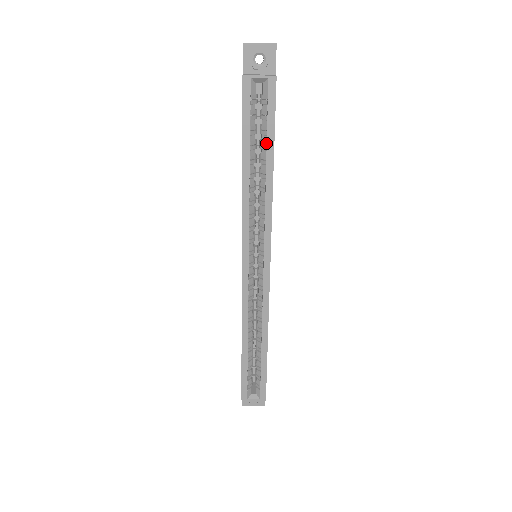
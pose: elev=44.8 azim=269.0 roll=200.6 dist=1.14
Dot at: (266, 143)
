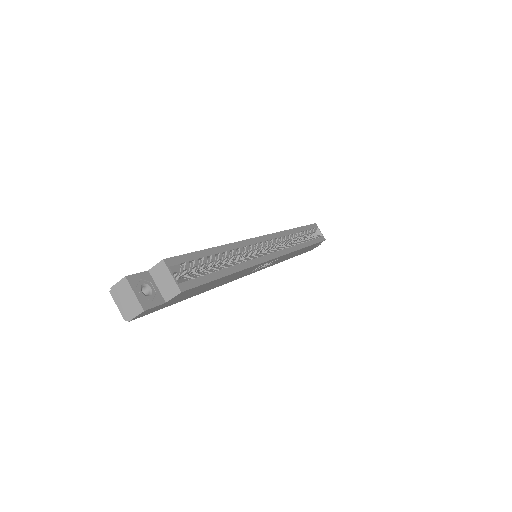
Dot at: occluded
